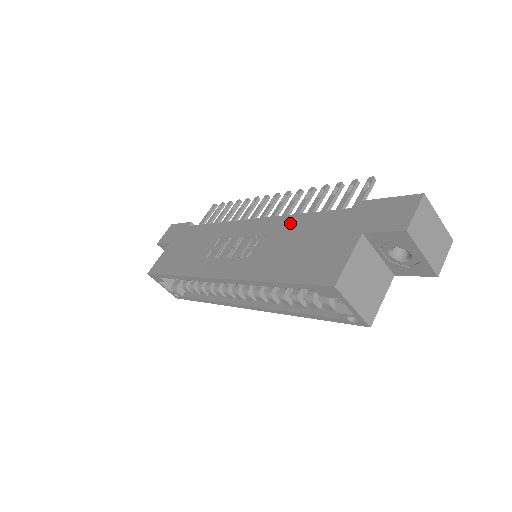
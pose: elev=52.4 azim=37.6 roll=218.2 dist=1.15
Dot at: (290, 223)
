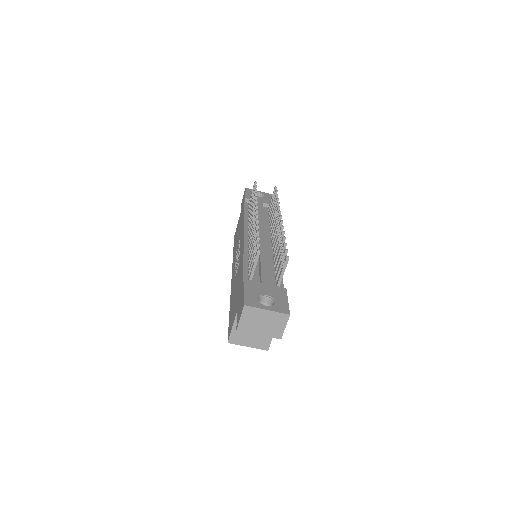
Dot at: (241, 263)
